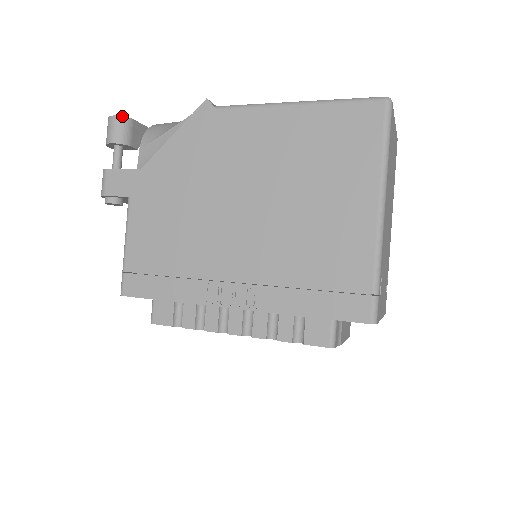
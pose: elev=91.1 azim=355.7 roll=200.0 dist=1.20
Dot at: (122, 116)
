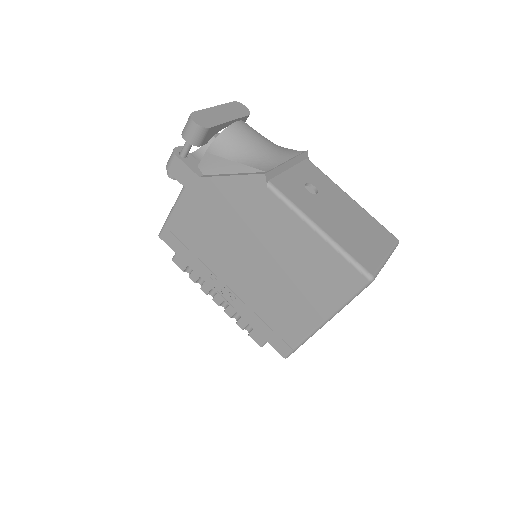
Dot at: (201, 126)
